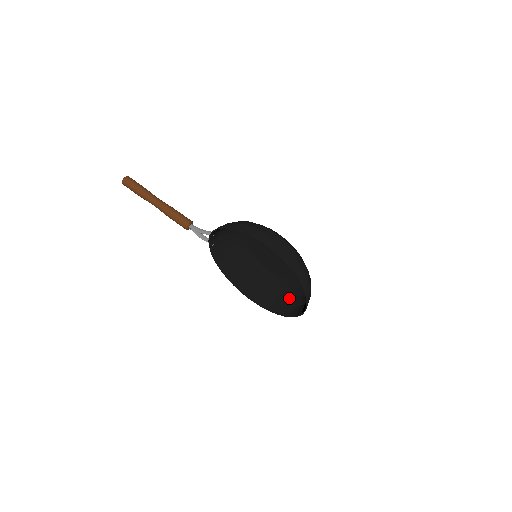
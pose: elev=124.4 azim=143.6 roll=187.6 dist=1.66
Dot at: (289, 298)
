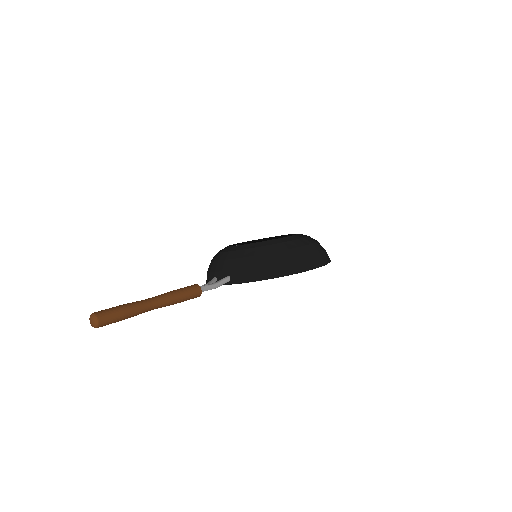
Dot at: occluded
